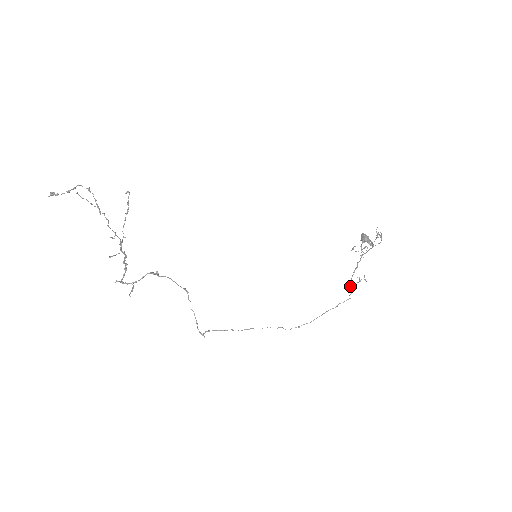
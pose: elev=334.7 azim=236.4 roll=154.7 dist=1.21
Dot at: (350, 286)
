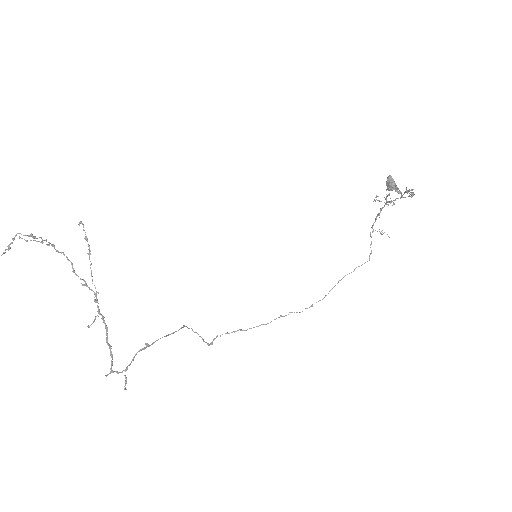
Dot at: occluded
